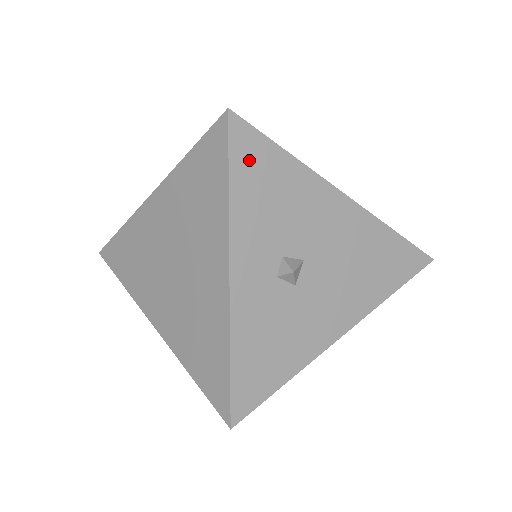
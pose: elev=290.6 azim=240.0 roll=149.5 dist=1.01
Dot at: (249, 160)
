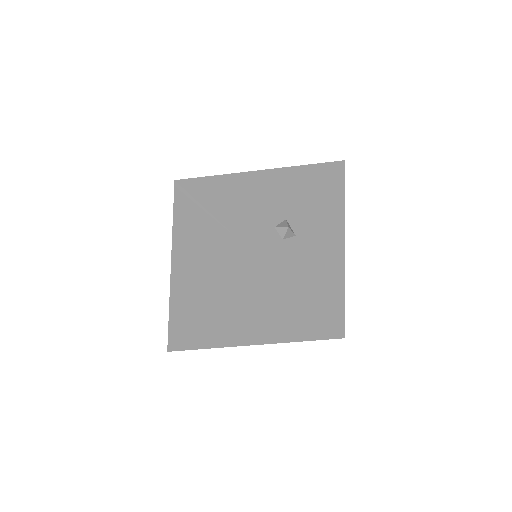
Dot at: (210, 196)
